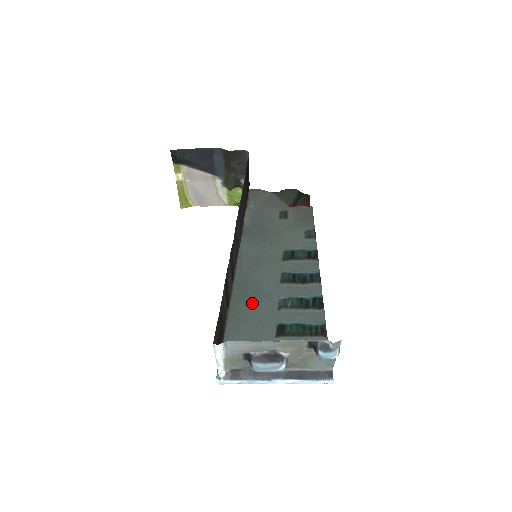
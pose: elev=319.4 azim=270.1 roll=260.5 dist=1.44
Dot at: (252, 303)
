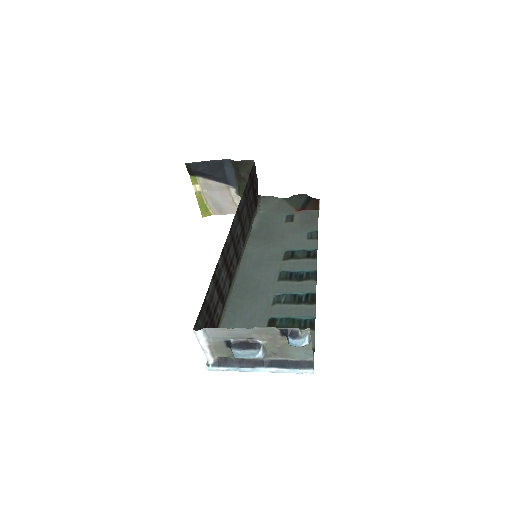
Dot at: (249, 299)
